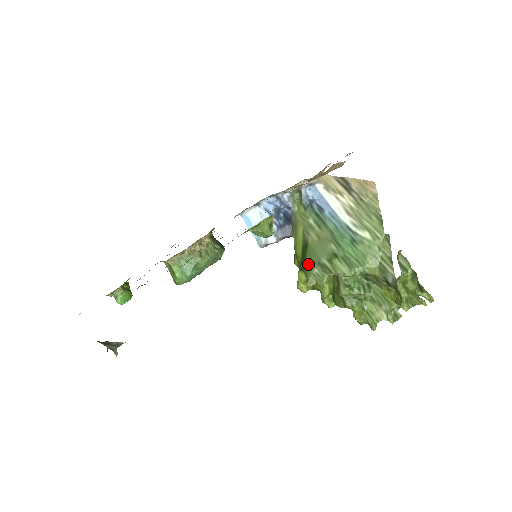
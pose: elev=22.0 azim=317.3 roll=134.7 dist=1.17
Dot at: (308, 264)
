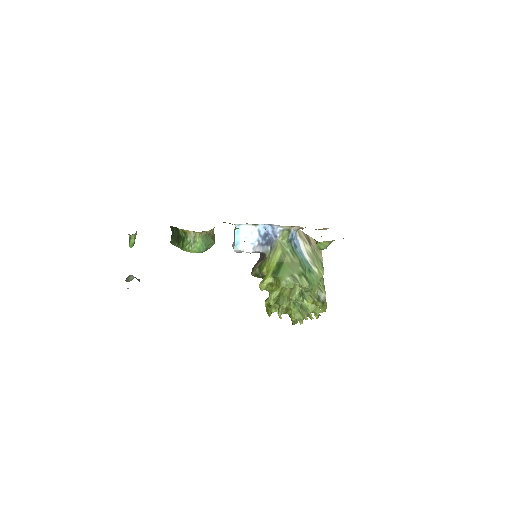
Dot at: (282, 274)
